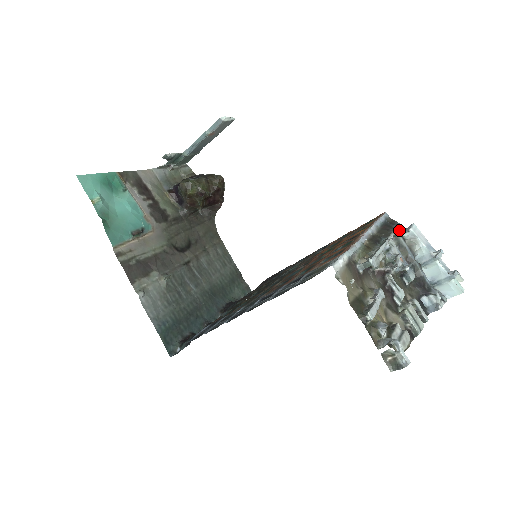
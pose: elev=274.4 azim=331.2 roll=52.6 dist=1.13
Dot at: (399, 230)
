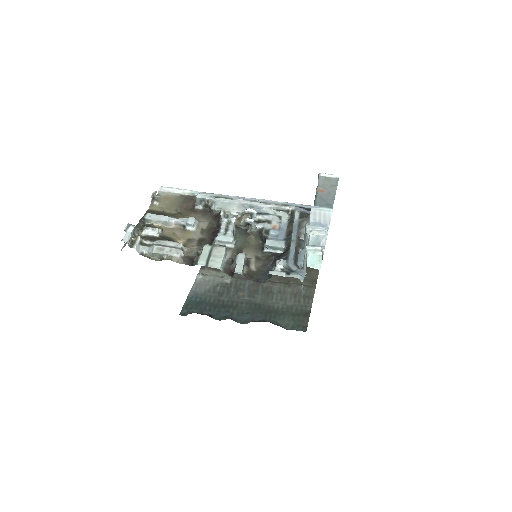
Dot at: occluded
